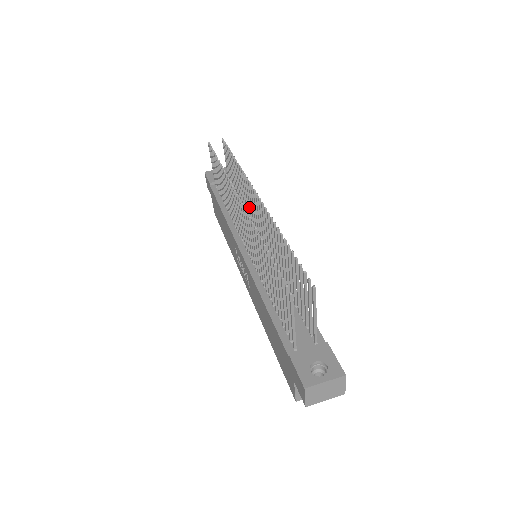
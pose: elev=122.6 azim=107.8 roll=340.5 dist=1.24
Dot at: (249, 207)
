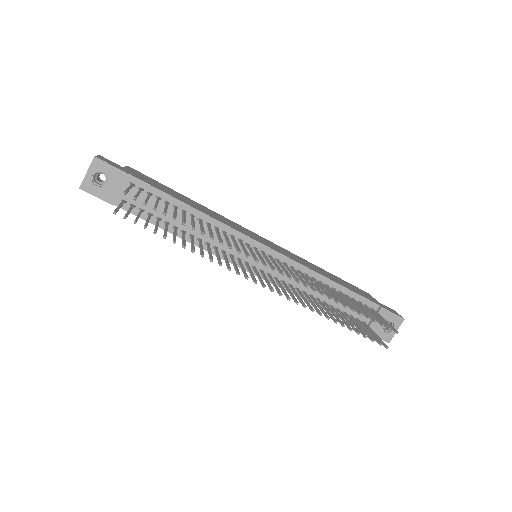
Dot at: (227, 237)
